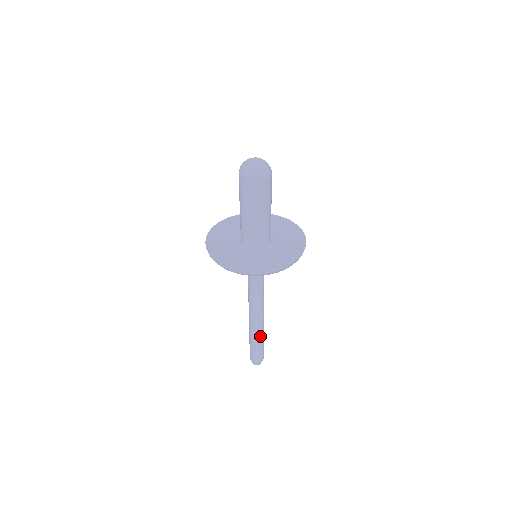
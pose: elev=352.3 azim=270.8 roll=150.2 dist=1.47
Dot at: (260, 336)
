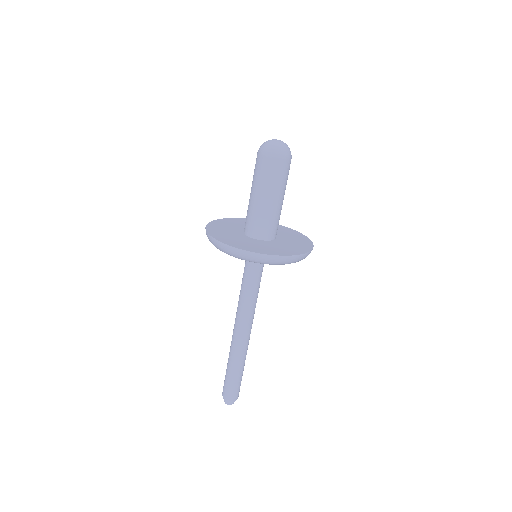
Dot at: (235, 362)
